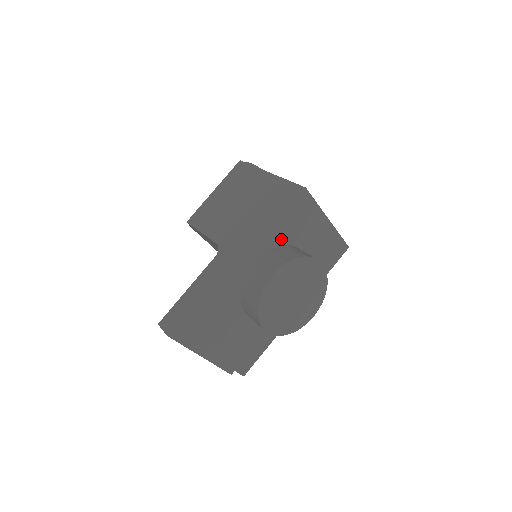
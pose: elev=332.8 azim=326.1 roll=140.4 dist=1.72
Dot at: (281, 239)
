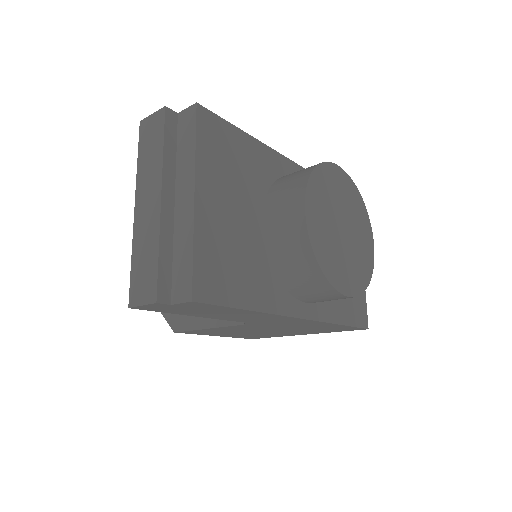
Dot at: occluded
